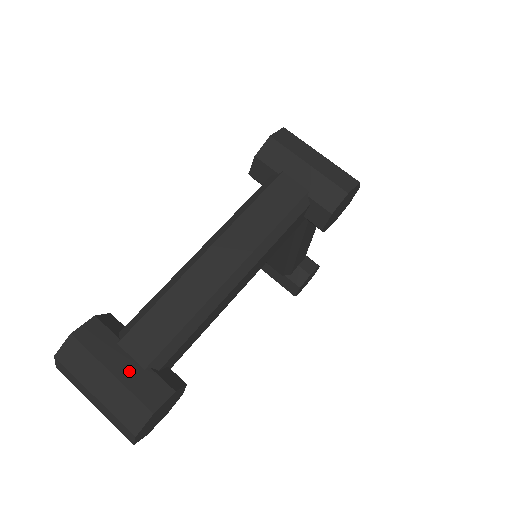
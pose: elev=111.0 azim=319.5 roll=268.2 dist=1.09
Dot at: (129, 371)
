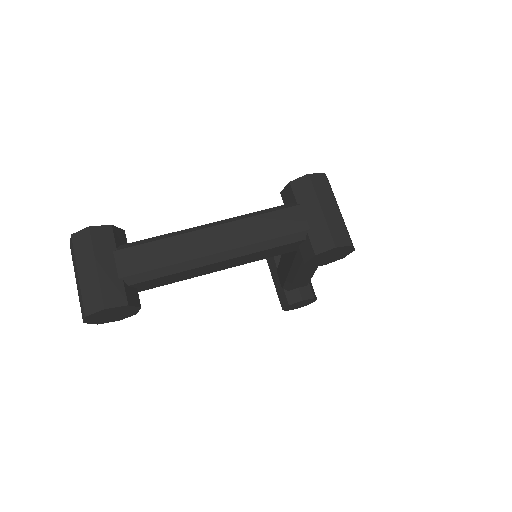
Dot at: (108, 273)
